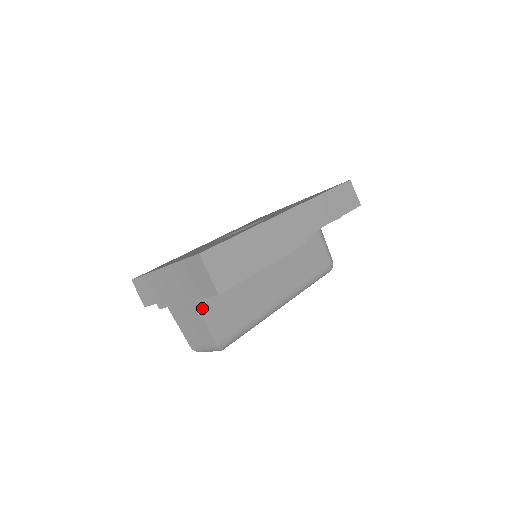
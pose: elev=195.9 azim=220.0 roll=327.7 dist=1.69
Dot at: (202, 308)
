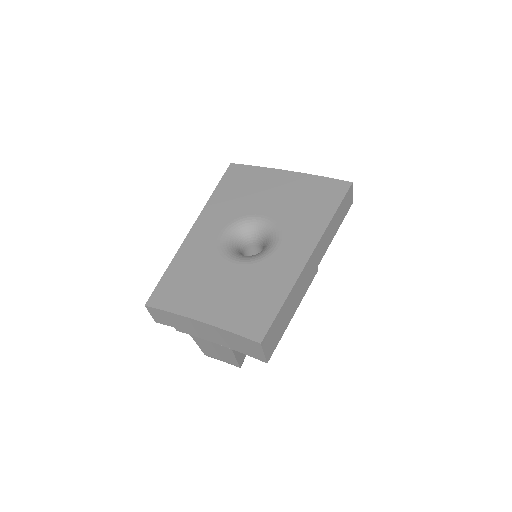
Dot at: occluded
